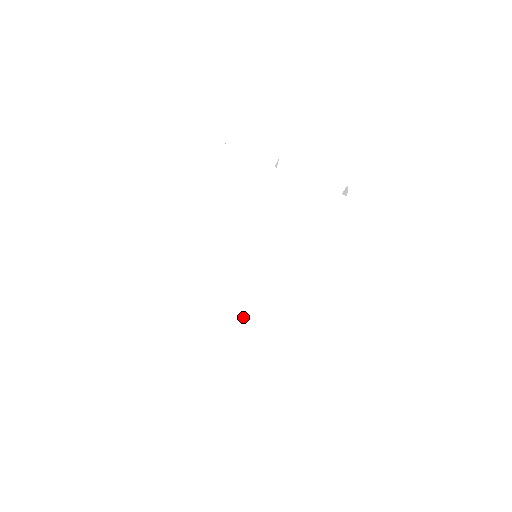
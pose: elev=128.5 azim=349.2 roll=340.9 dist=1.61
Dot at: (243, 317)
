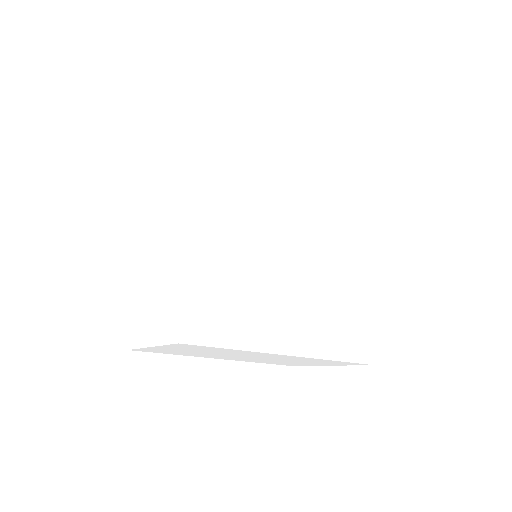
Dot at: (267, 356)
